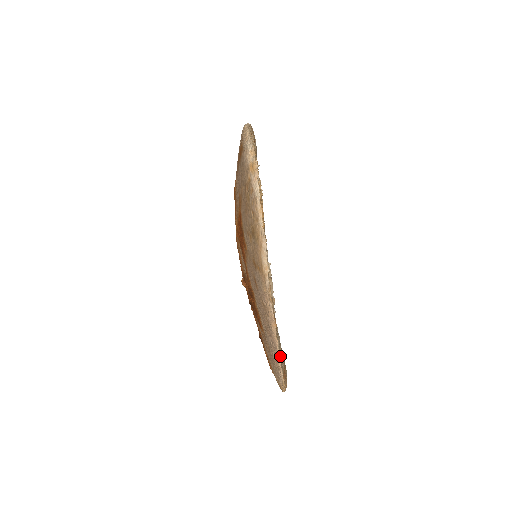
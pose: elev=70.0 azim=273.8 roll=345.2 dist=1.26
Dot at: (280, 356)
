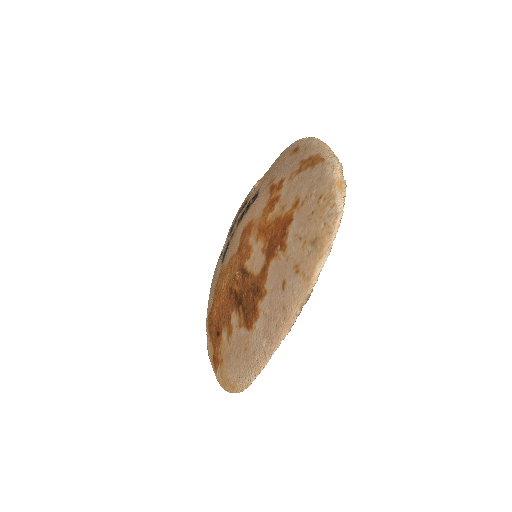
Dot at: (268, 361)
